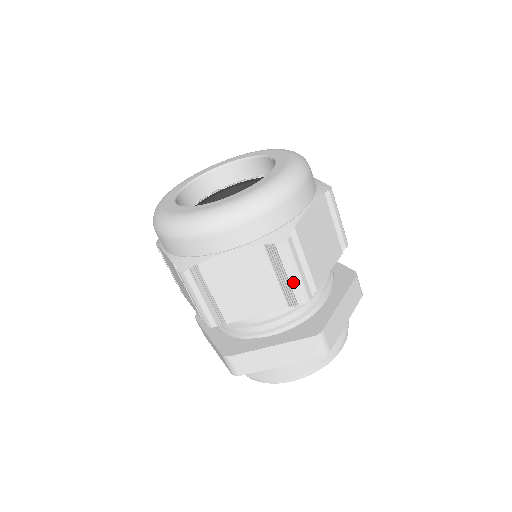
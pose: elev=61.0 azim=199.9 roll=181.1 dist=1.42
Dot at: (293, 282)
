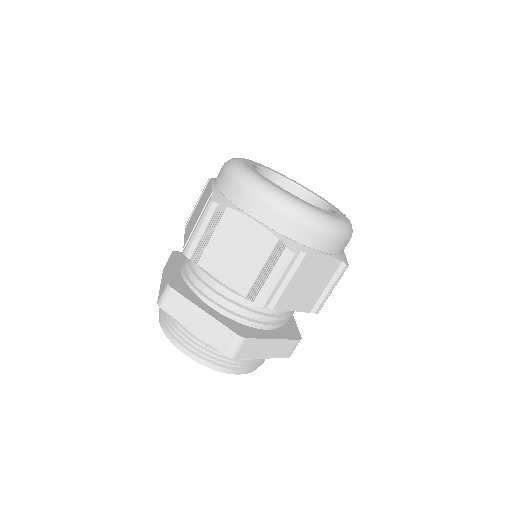
Dot at: (268, 283)
